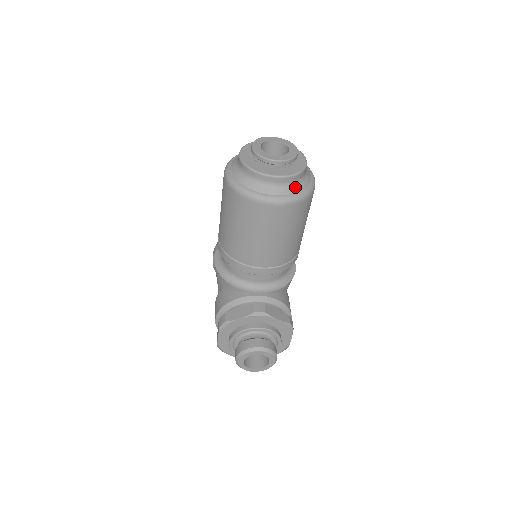
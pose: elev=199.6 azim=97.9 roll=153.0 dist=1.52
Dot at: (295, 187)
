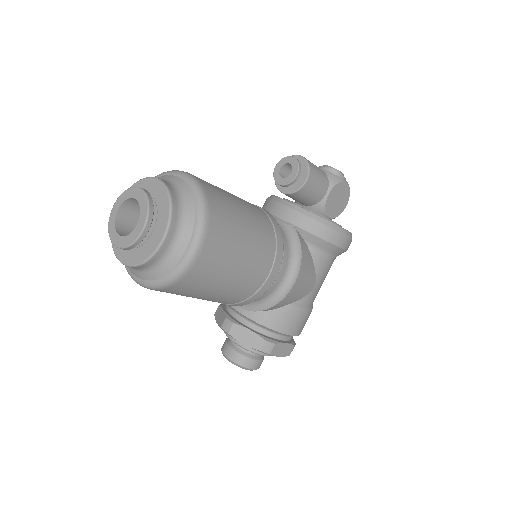
Dot at: (149, 273)
